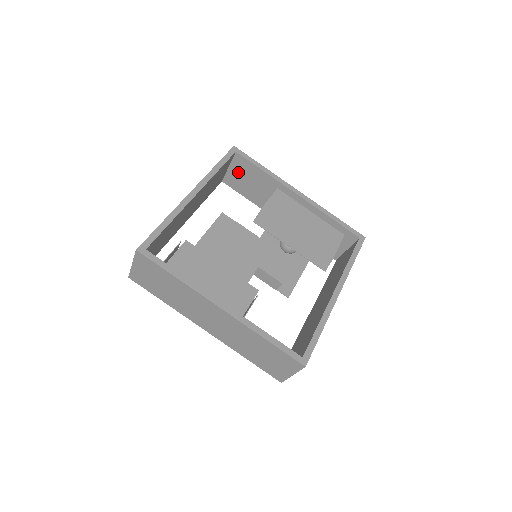
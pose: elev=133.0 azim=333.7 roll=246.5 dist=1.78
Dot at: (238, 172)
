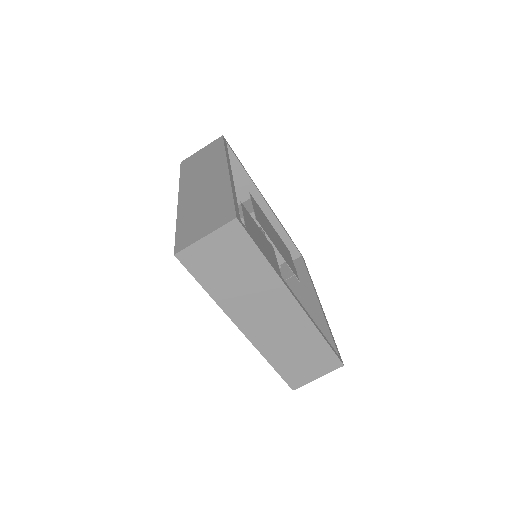
Dot at: occluded
